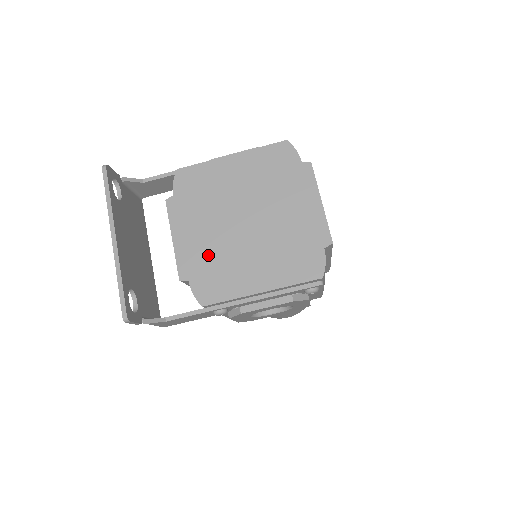
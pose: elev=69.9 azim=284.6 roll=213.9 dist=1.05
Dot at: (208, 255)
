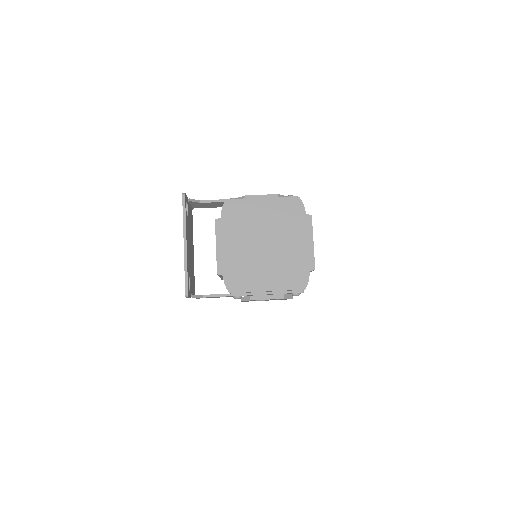
Dot at: (238, 262)
